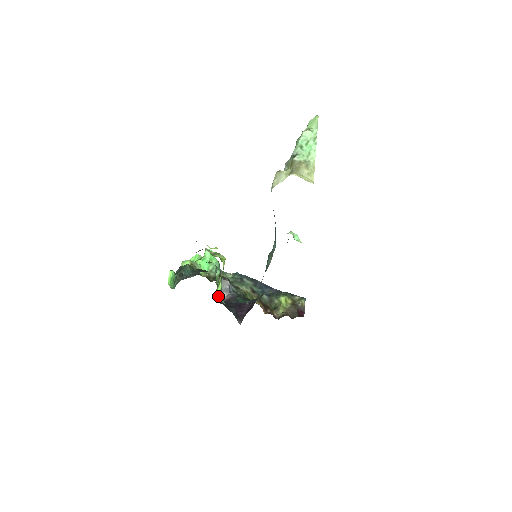
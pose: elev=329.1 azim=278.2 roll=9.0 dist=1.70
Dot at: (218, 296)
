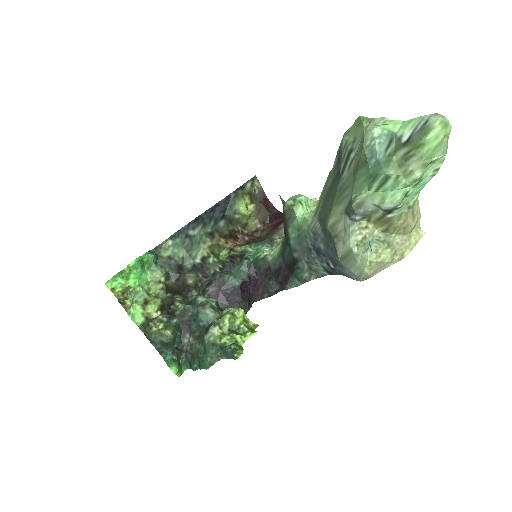
Dot at: occluded
